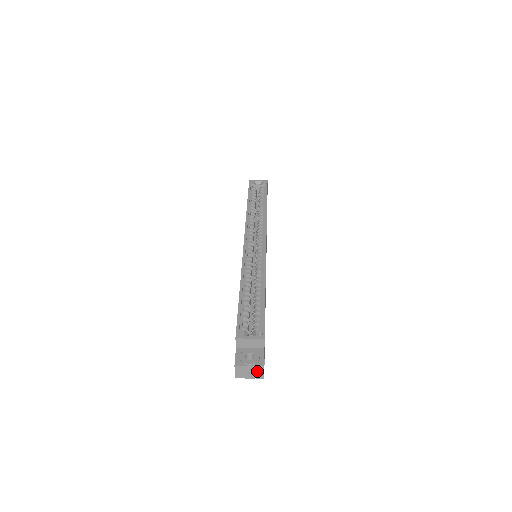
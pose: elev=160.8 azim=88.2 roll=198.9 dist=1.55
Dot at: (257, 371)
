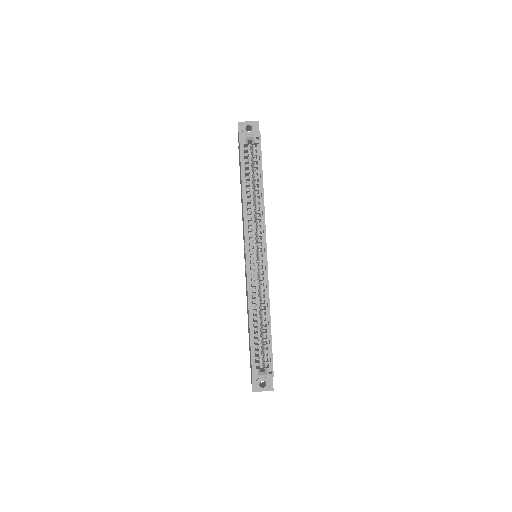
Dot at: occluded
